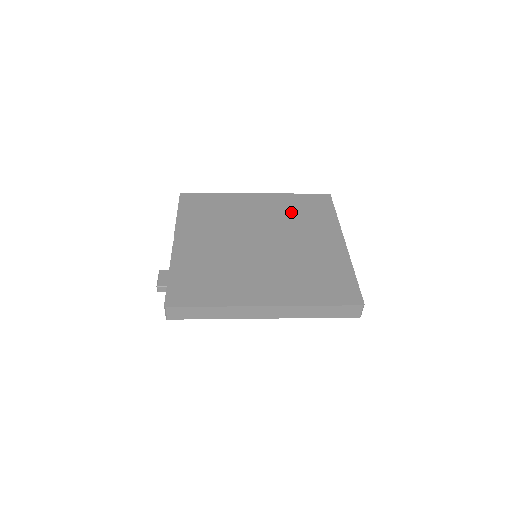
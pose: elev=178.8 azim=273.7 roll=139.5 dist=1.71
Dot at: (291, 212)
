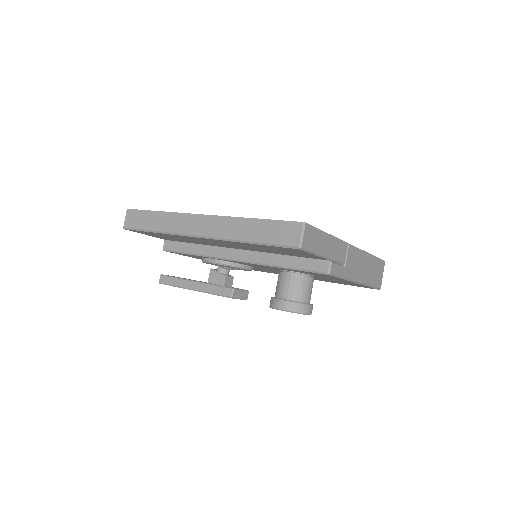
Dot at: occluded
